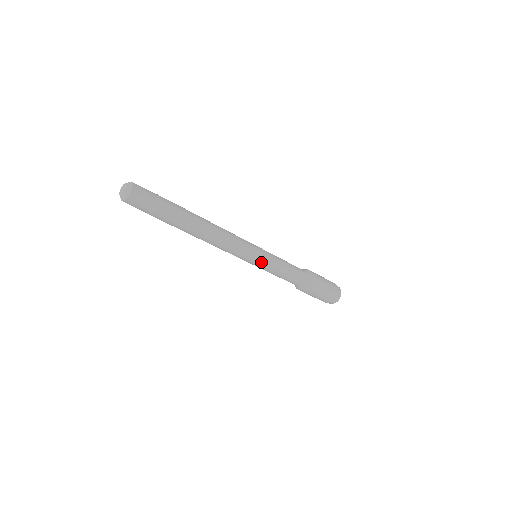
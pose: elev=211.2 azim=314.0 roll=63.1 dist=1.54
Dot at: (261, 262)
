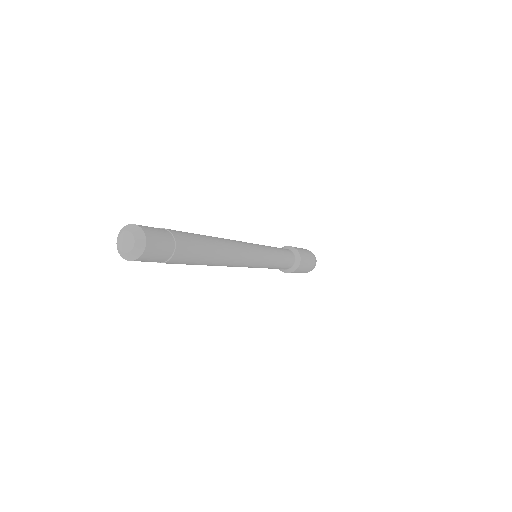
Dot at: (264, 264)
